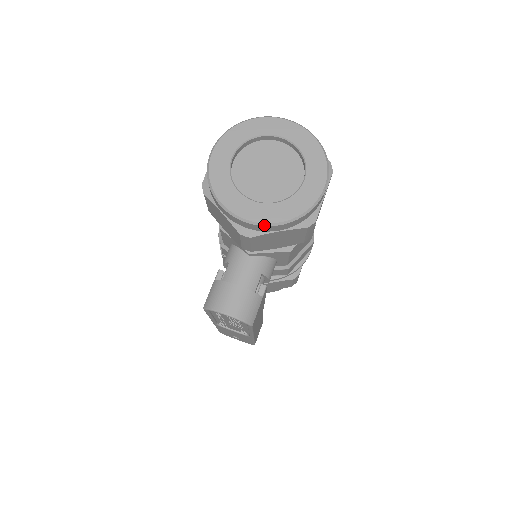
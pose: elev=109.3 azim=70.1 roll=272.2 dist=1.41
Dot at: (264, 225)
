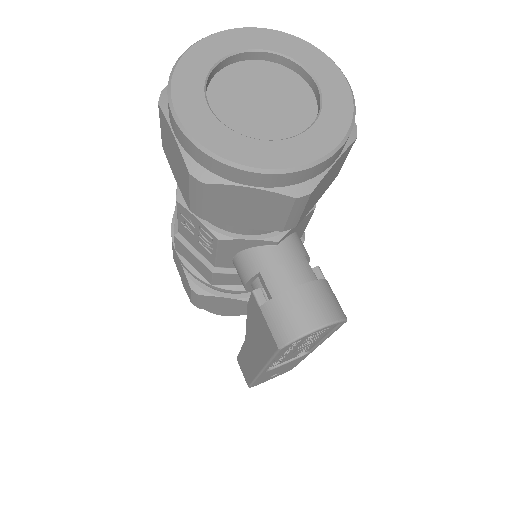
Dot at: (327, 158)
